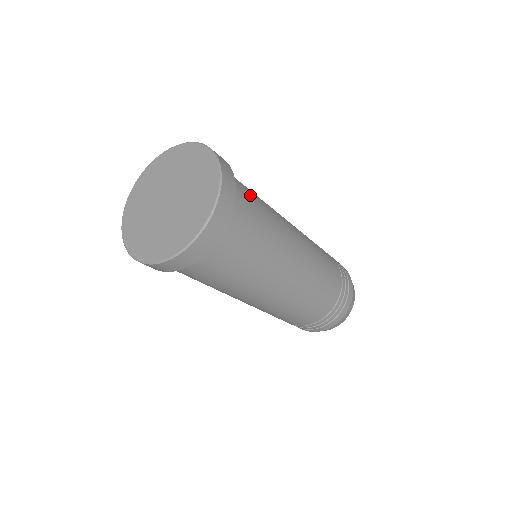
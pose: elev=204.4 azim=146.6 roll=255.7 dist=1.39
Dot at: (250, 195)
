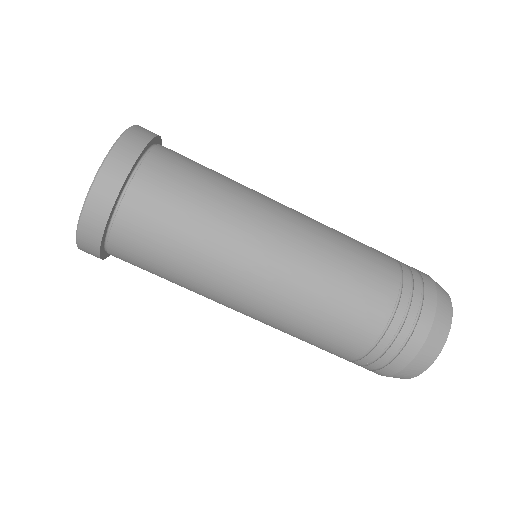
Dot at: (186, 172)
